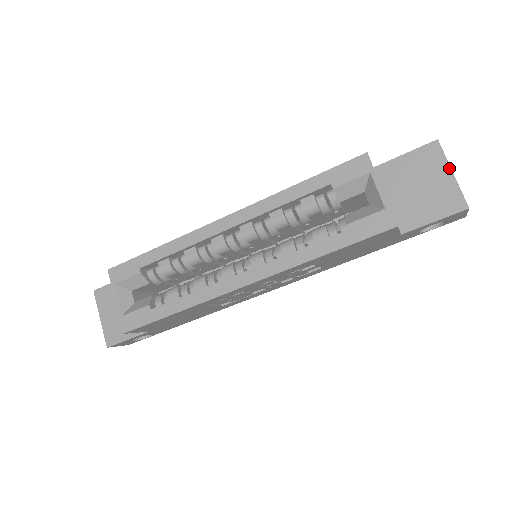
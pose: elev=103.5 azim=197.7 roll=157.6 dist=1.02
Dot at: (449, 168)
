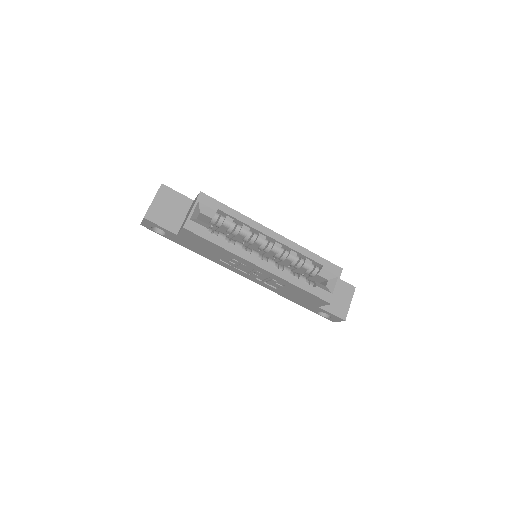
Dot at: occluded
